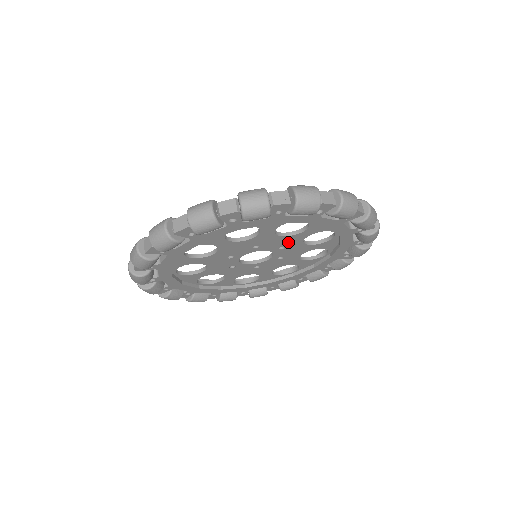
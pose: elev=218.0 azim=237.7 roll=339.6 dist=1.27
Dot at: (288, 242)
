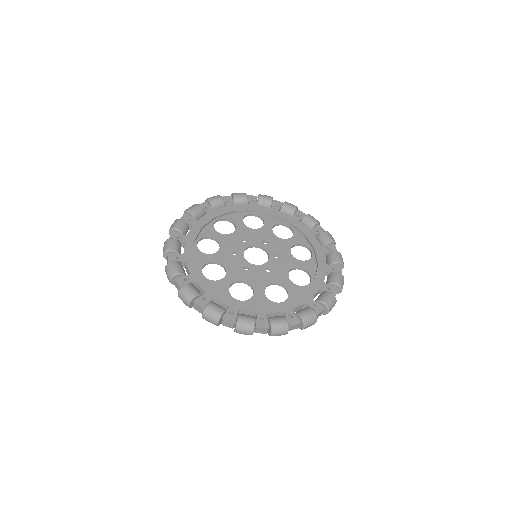
Dot at: (285, 263)
